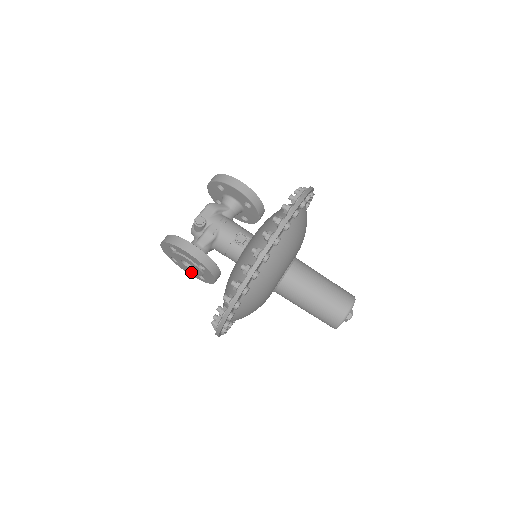
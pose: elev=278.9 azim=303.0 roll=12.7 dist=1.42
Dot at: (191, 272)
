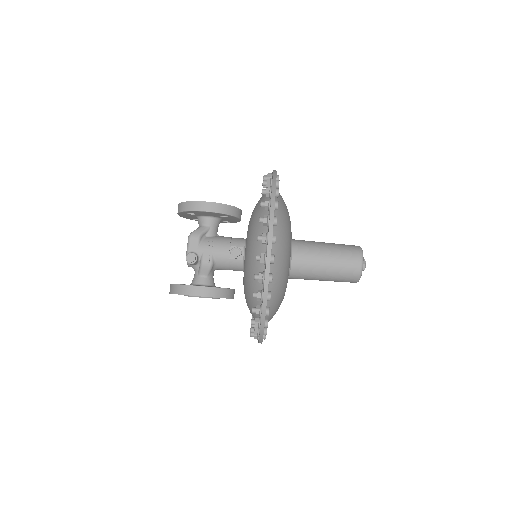
Dot at: occluded
